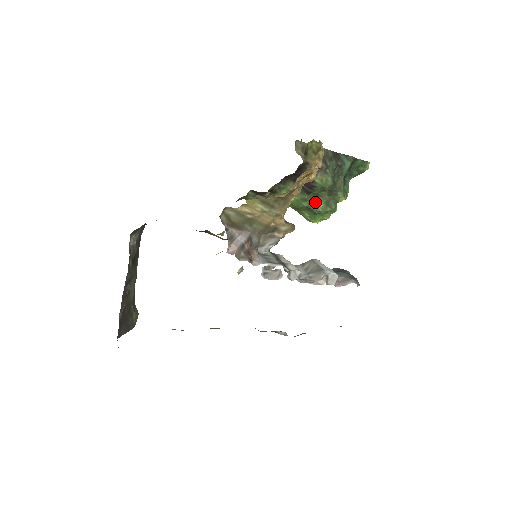
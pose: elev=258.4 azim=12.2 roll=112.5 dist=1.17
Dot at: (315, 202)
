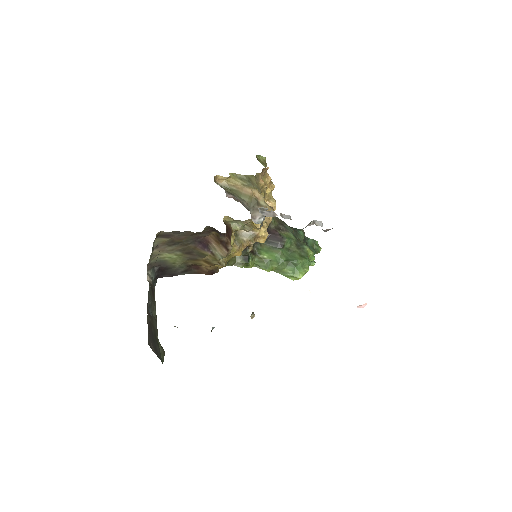
Dot at: (290, 256)
